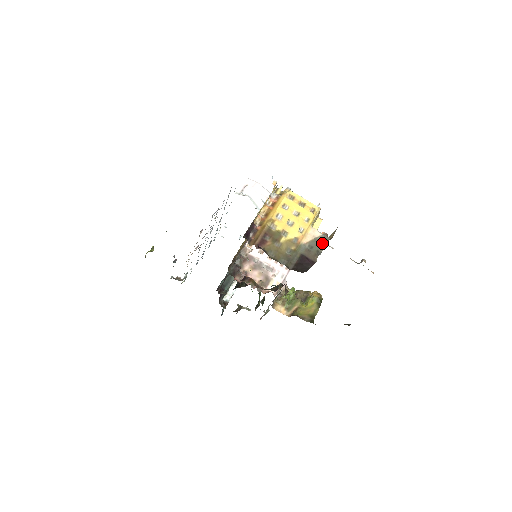
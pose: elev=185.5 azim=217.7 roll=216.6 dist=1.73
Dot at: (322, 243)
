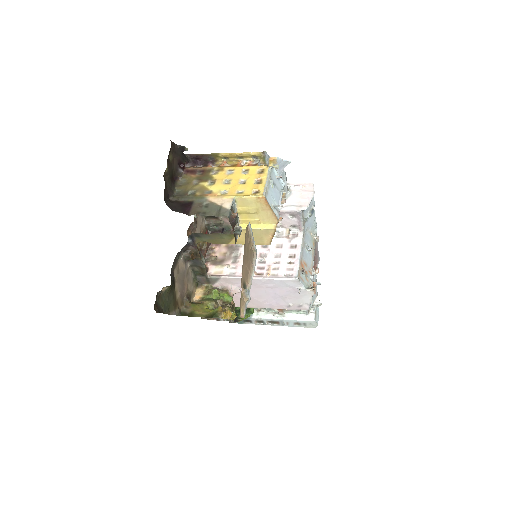
Dot at: (217, 213)
